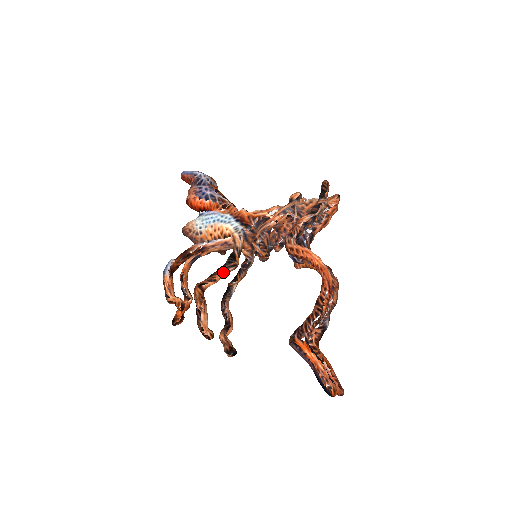
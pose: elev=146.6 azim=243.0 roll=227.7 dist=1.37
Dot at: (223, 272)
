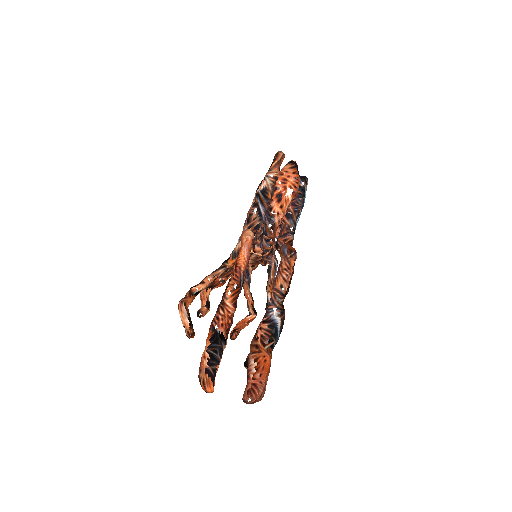
Dot at: (214, 274)
